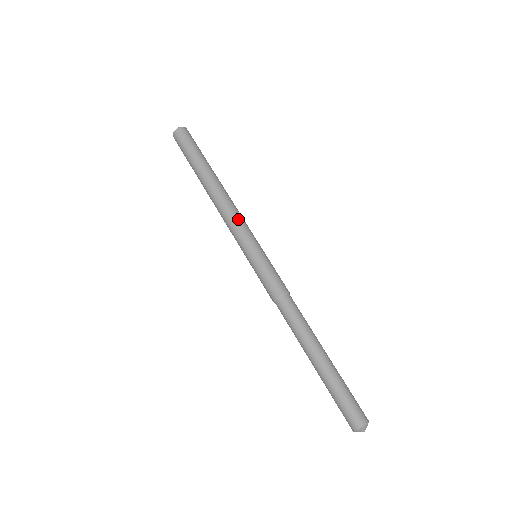
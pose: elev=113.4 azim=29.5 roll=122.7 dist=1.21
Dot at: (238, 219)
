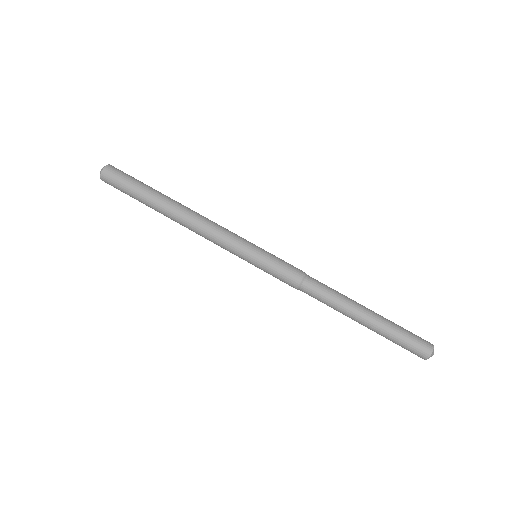
Dot at: (219, 233)
